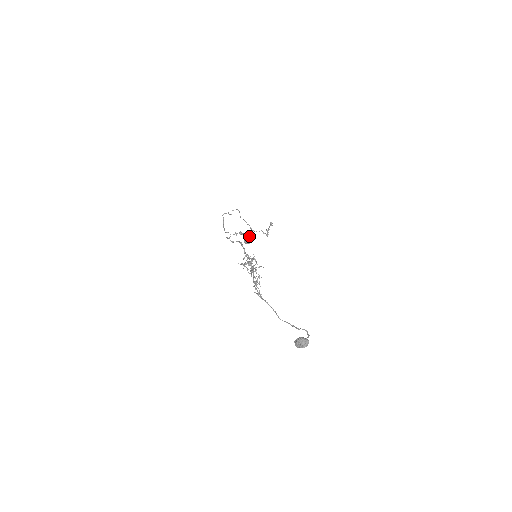
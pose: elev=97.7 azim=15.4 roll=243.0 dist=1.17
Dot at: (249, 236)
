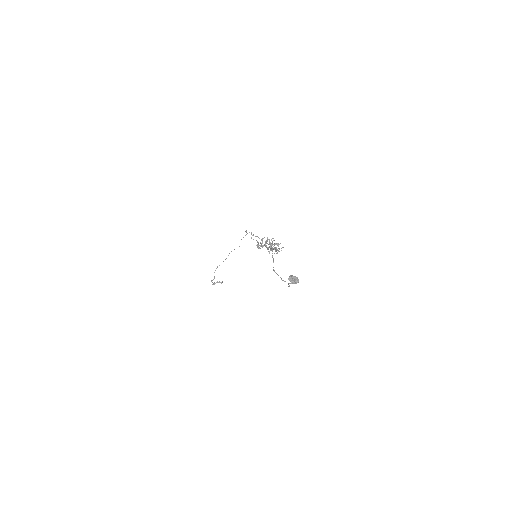
Dot at: occluded
